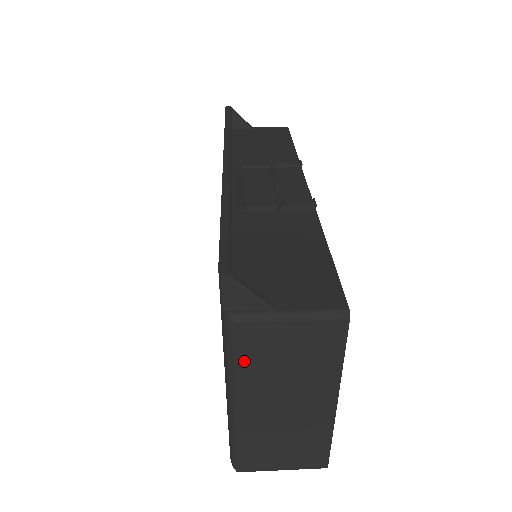
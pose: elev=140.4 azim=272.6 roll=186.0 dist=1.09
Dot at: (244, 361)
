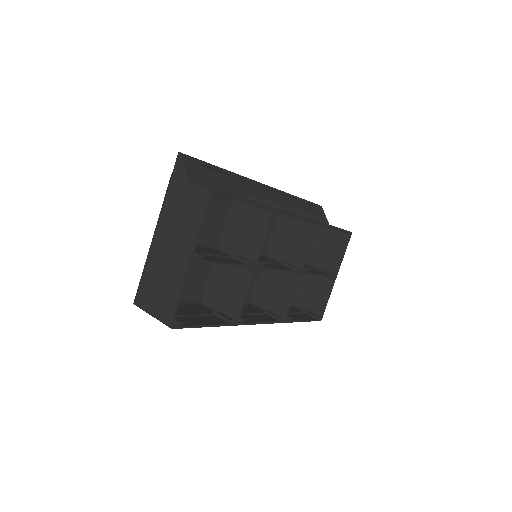
Dot at: (166, 206)
